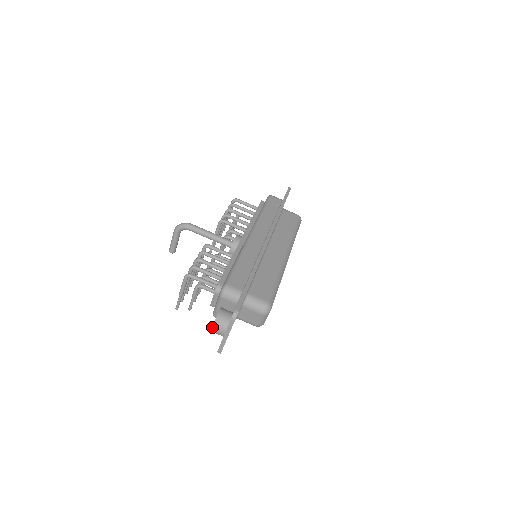
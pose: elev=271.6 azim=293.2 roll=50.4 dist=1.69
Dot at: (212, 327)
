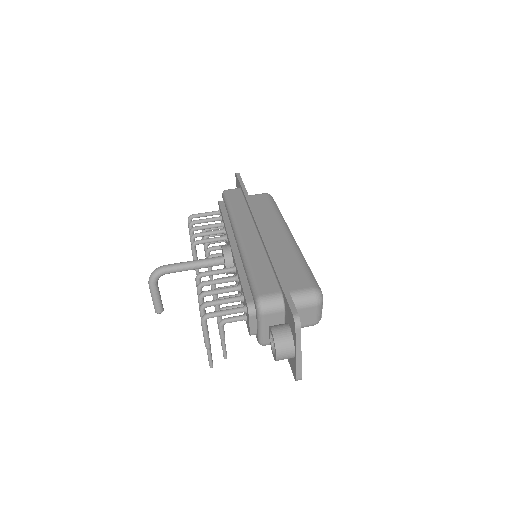
Dot at: (276, 354)
